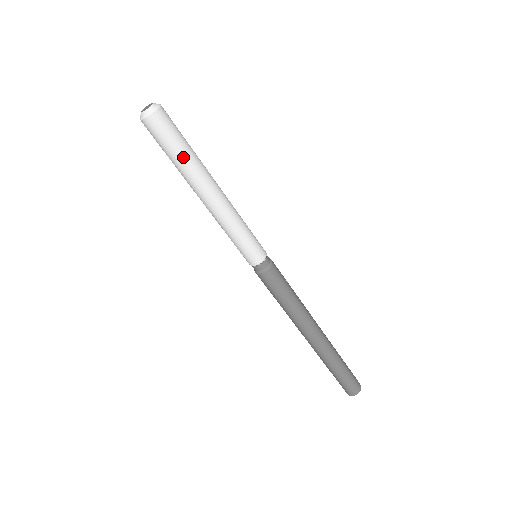
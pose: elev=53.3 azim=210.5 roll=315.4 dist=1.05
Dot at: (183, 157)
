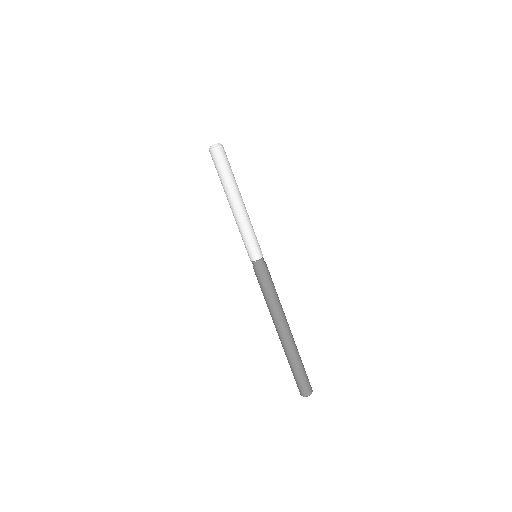
Dot at: (224, 177)
